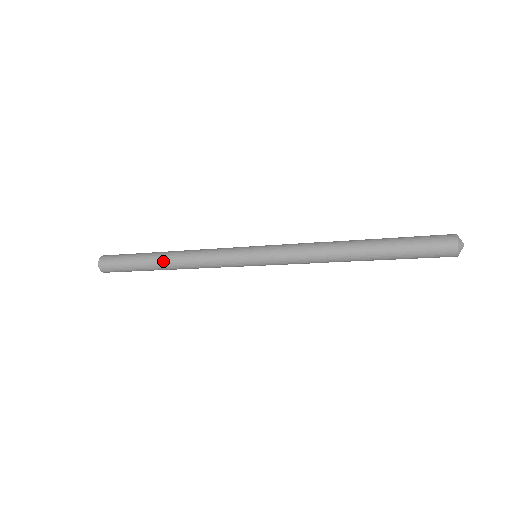
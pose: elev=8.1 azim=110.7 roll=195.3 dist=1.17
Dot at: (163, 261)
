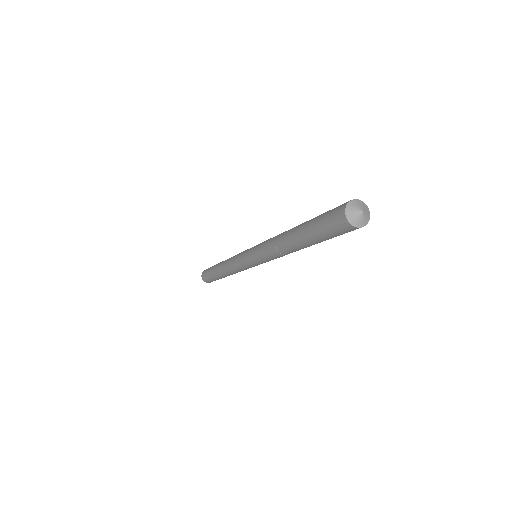
Dot at: (219, 269)
